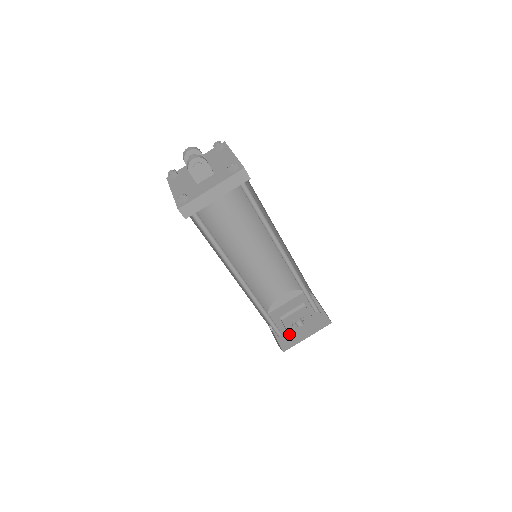
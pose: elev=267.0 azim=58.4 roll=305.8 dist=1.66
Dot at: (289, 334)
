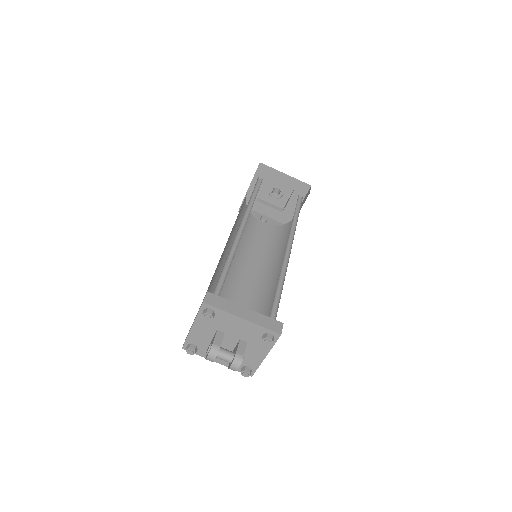
Dot at: (277, 207)
